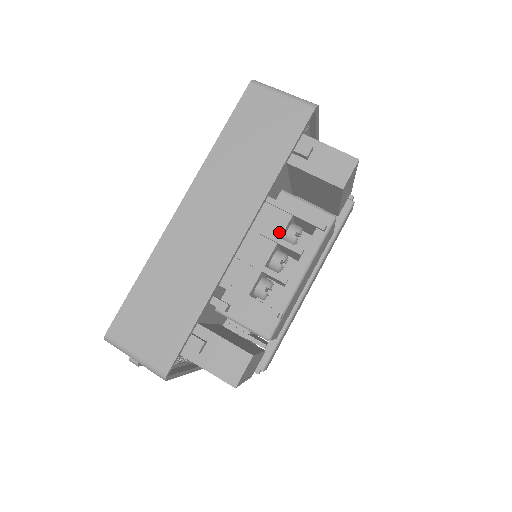
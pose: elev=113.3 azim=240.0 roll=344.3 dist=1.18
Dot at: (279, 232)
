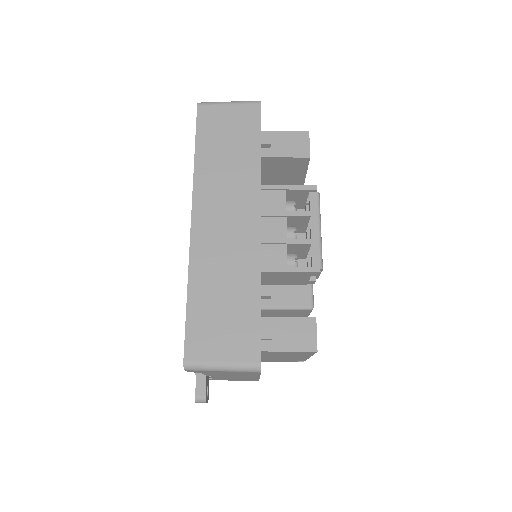
Dot at: (283, 208)
